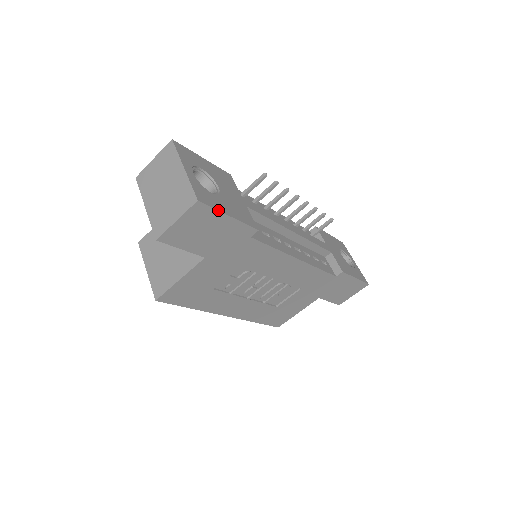
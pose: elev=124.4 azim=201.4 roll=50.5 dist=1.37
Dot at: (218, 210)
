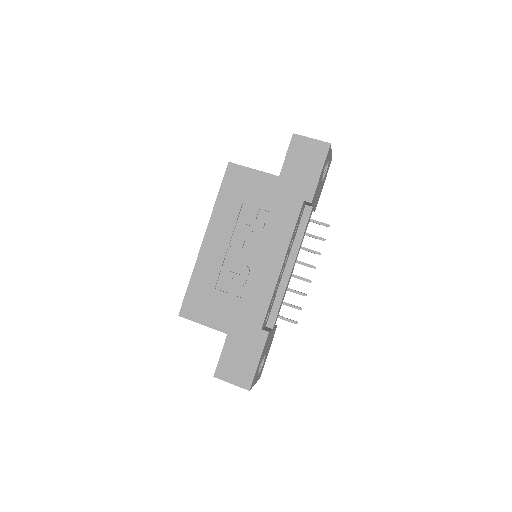
Dot at: (325, 161)
